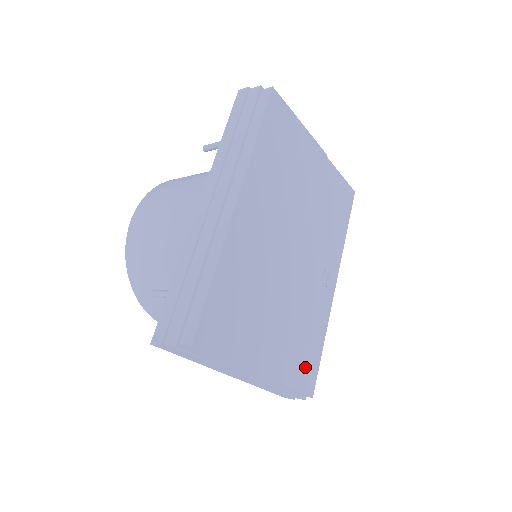
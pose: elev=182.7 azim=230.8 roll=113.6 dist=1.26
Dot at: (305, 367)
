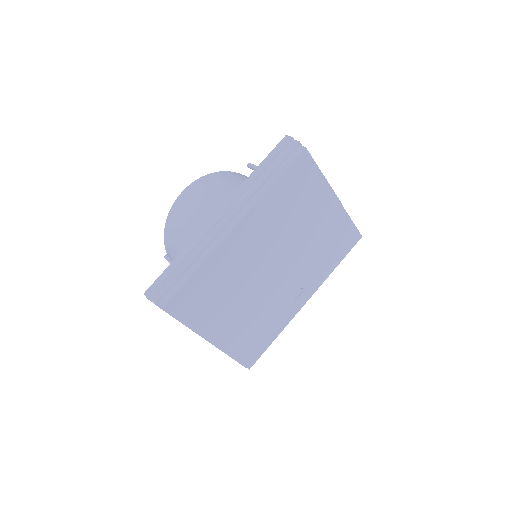
Dot at: (251, 348)
